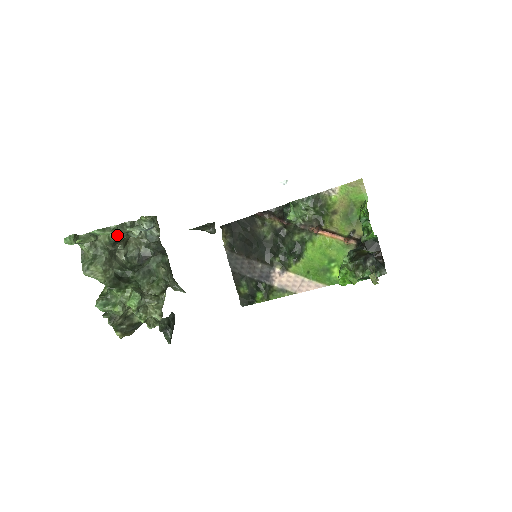
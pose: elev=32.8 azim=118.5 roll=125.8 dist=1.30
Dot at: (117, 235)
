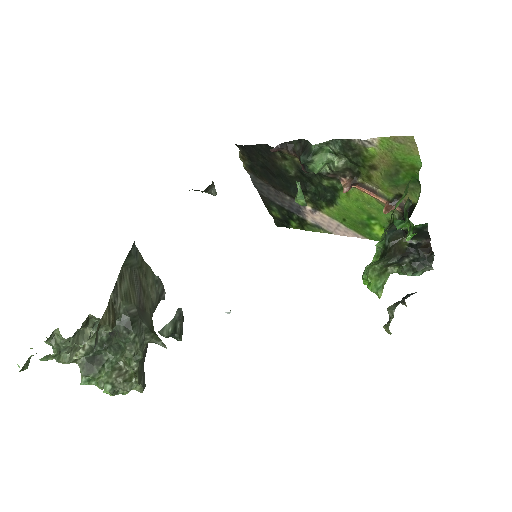
Dot at: (65, 349)
